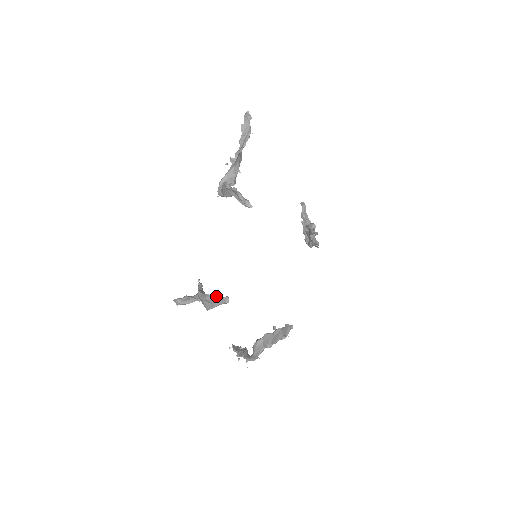
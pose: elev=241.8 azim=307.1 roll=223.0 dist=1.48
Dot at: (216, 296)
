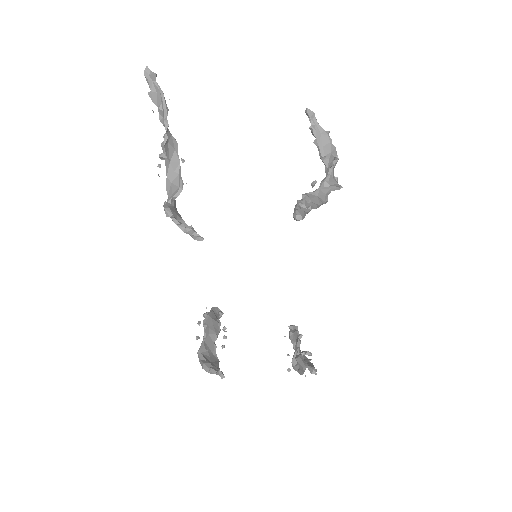
Dot at: (210, 369)
